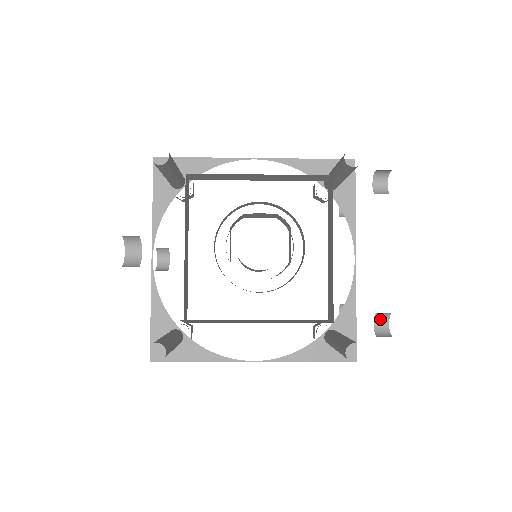
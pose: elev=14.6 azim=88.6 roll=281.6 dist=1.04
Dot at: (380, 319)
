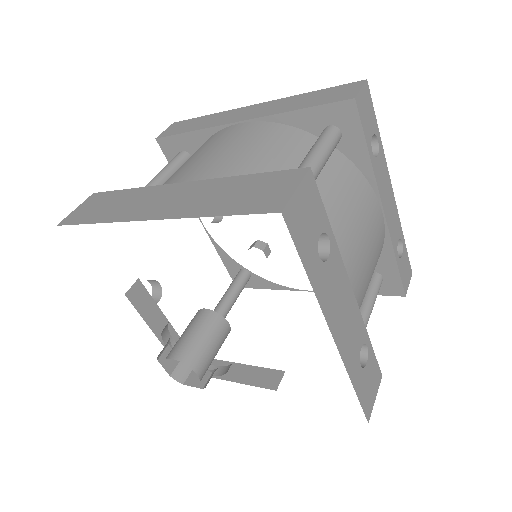
Dot at: occluded
